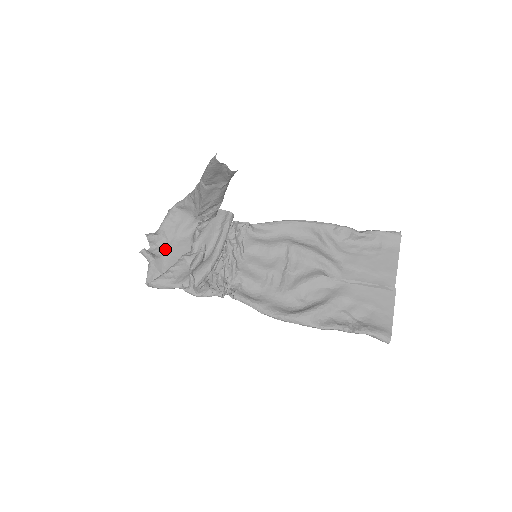
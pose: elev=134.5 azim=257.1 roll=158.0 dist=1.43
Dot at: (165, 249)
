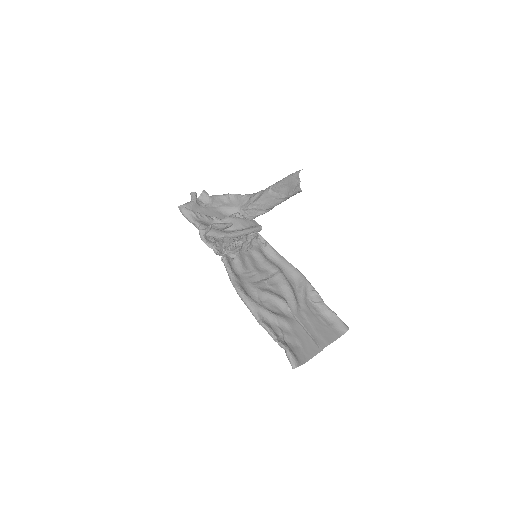
Dot at: (206, 206)
